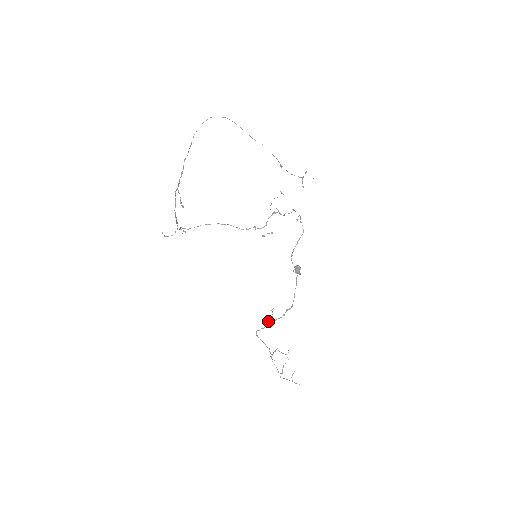
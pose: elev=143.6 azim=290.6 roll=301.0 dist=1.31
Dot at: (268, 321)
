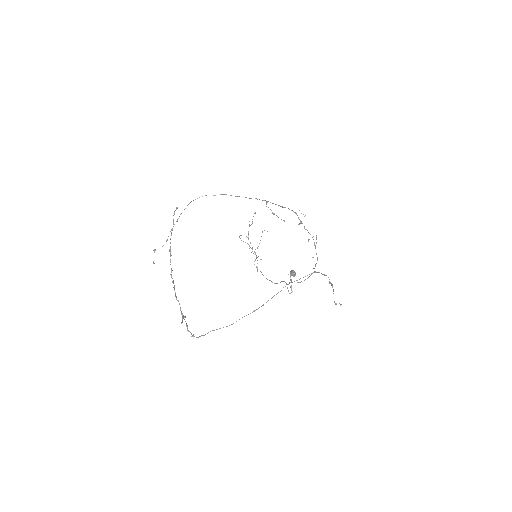
Dot at: occluded
